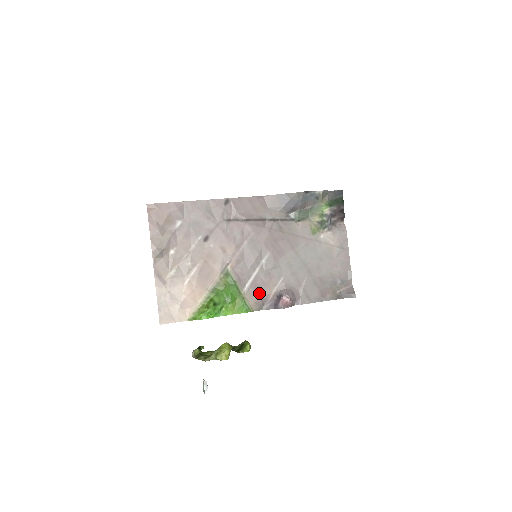
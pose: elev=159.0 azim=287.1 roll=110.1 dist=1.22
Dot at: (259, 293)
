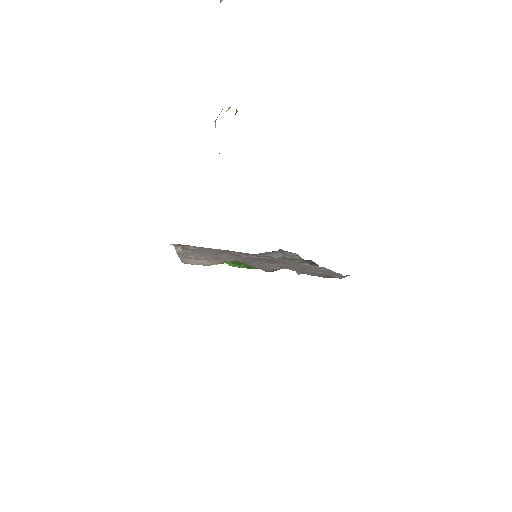
Dot at: (265, 268)
